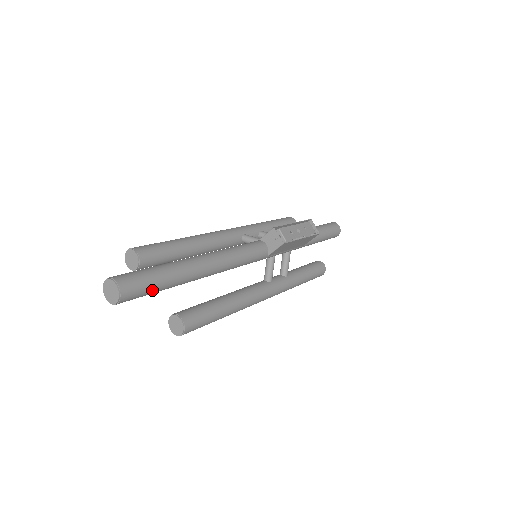
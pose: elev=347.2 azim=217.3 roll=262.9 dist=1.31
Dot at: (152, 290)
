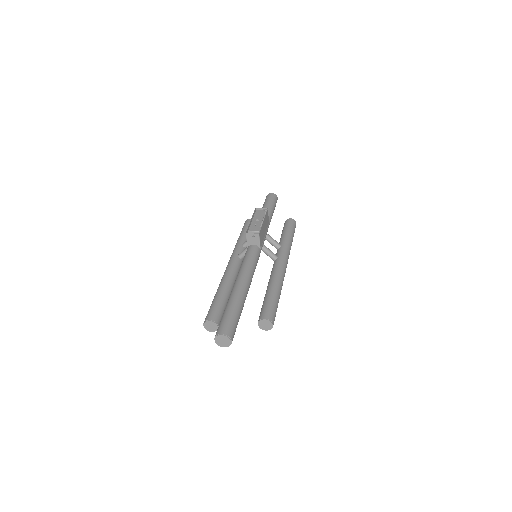
Dot at: (236, 321)
